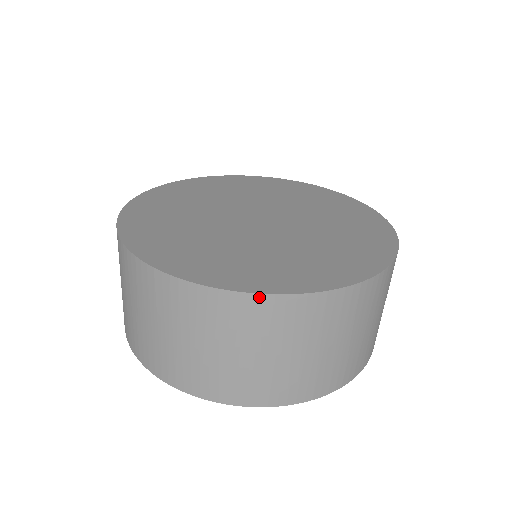
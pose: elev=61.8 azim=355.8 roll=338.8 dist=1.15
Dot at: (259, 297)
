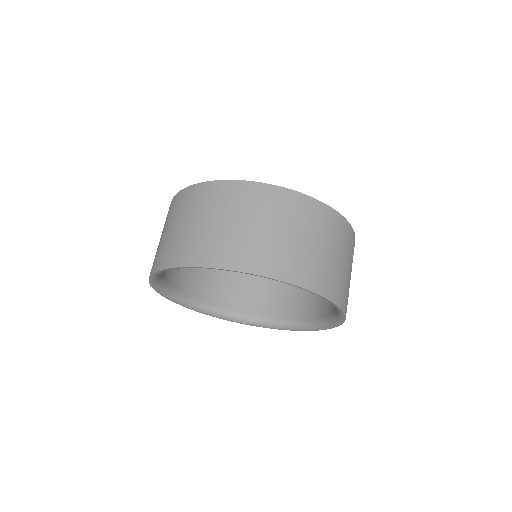
Dot at: (321, 204)
